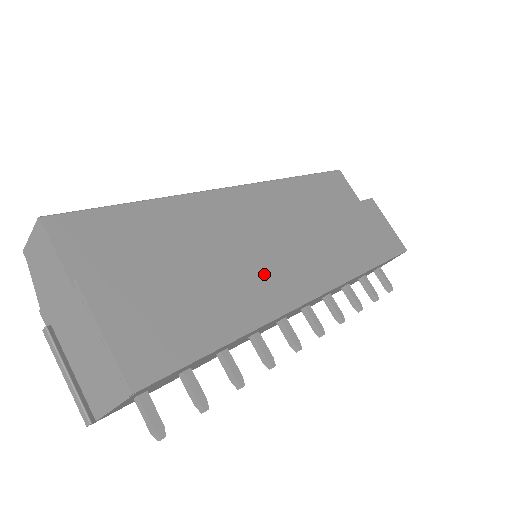
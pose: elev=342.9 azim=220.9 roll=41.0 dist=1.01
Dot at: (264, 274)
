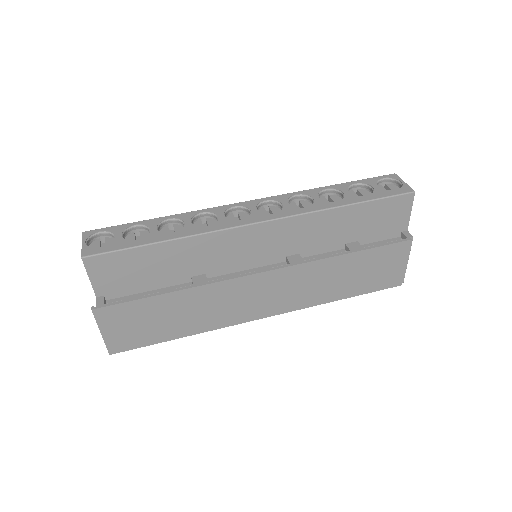
Dot at: (227, 305)
